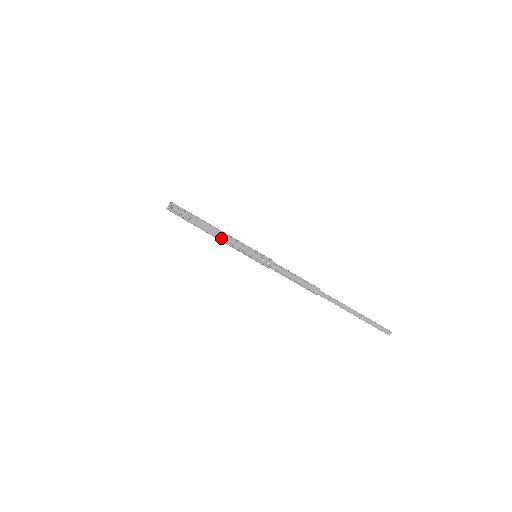
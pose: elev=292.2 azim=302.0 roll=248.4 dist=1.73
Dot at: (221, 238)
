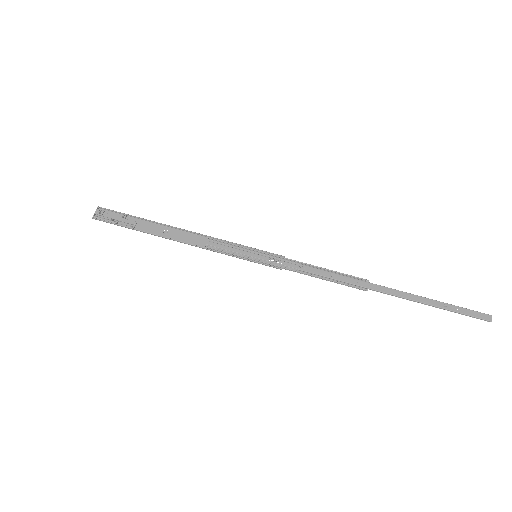
Dot at: (193, 242)
